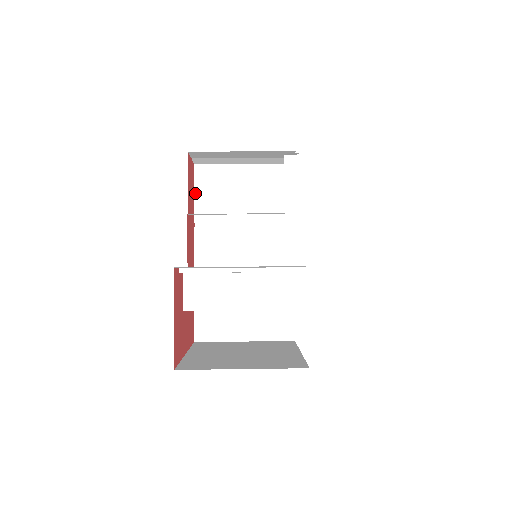
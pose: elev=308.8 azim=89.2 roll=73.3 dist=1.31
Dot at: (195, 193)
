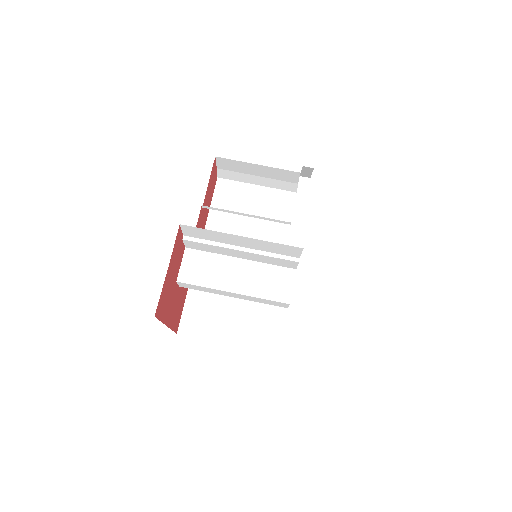
Dot at: (212, 201)
